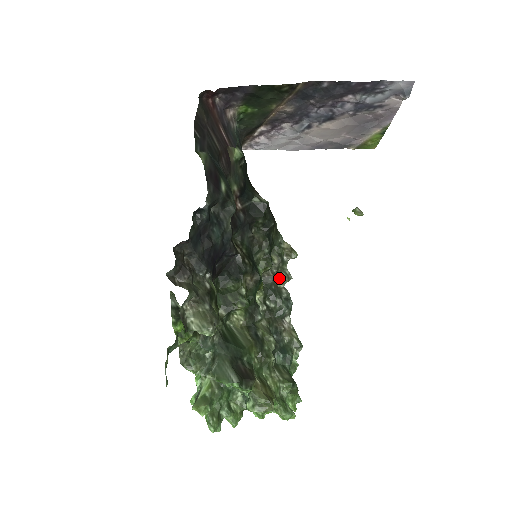
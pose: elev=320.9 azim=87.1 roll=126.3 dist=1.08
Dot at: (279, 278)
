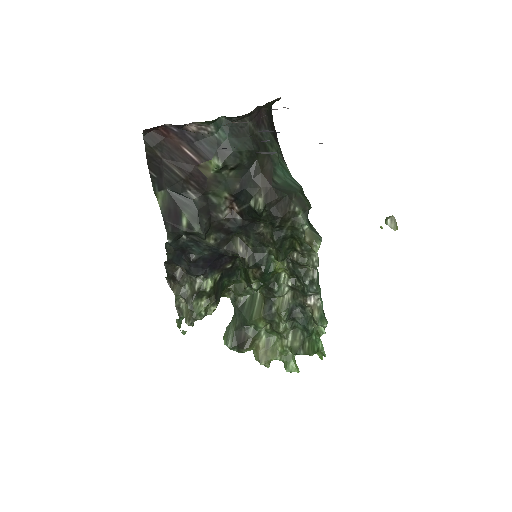
Dot at: (303, 264)
